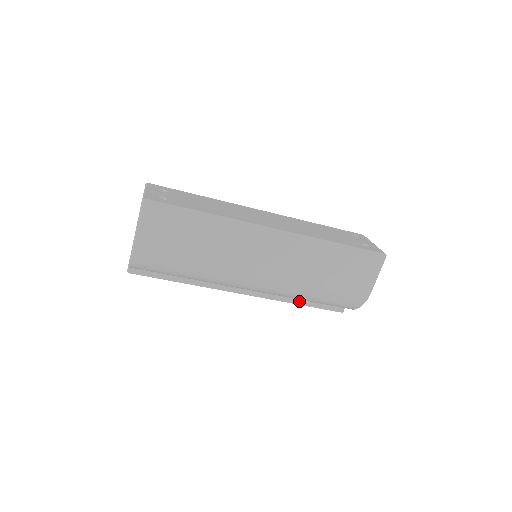
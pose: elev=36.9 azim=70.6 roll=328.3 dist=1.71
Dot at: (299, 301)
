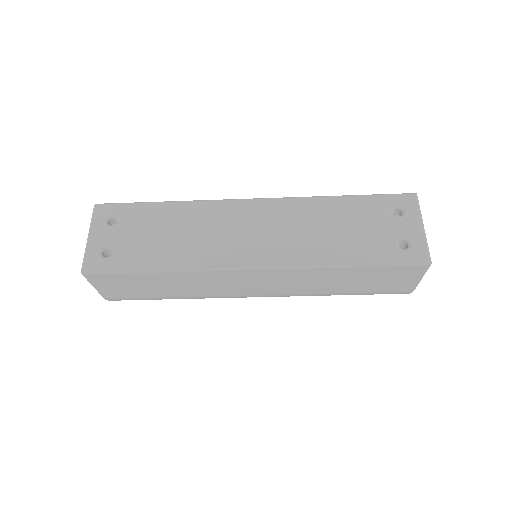
Dot at: occluded
